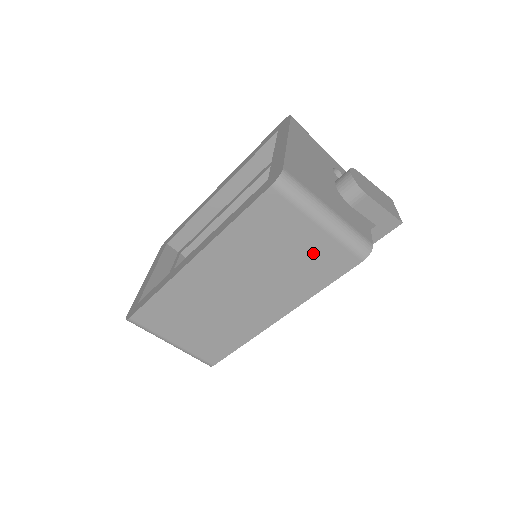
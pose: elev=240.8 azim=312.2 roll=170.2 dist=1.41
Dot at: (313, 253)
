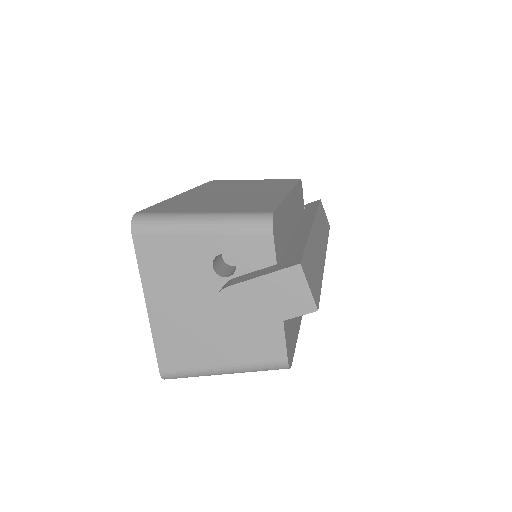
Dot at: occluded
